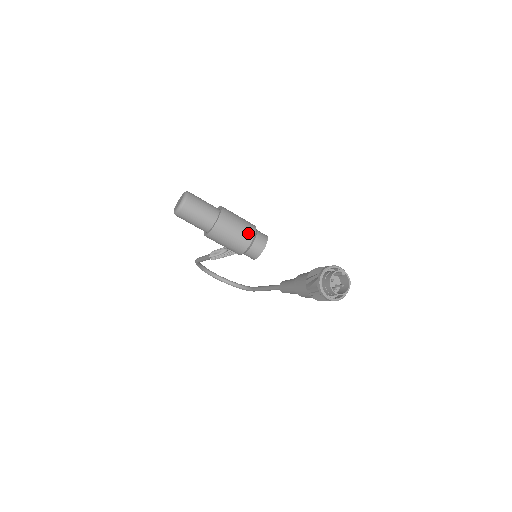
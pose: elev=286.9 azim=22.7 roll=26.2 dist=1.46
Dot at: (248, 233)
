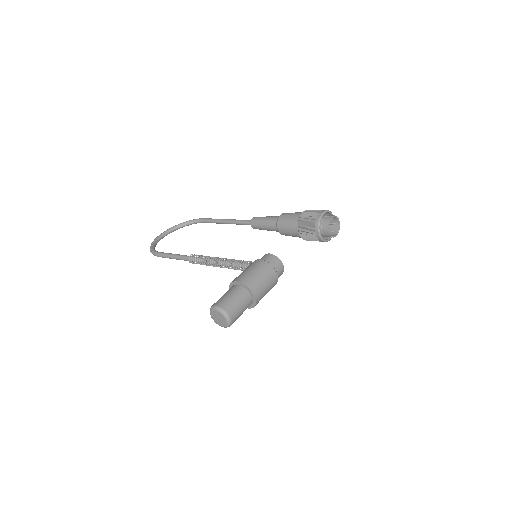
Dot at: (273, 277)
